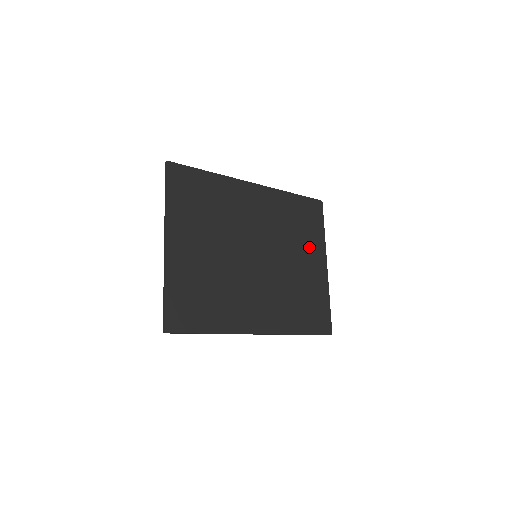
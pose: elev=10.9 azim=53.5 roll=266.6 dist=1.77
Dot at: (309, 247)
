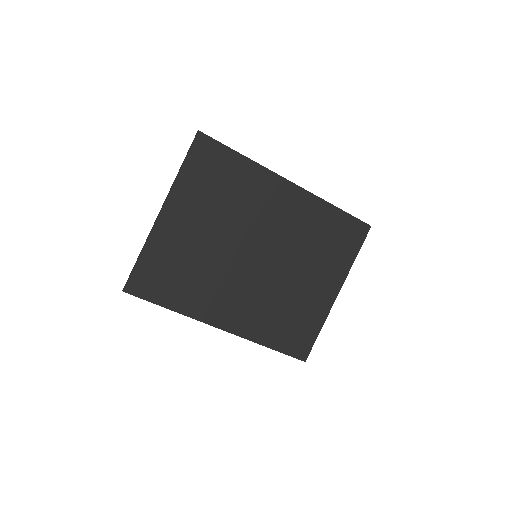
Dot at: (326, 268)
